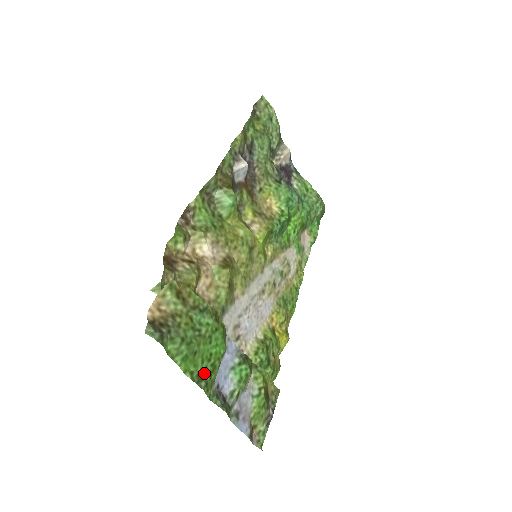
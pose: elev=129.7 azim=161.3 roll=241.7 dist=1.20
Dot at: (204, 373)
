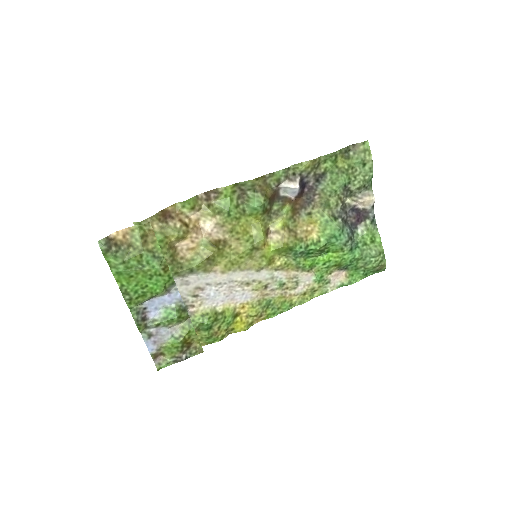
Dot at: (133, 292)
